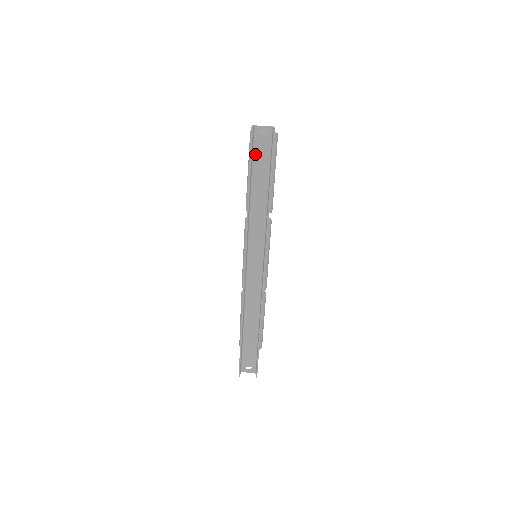
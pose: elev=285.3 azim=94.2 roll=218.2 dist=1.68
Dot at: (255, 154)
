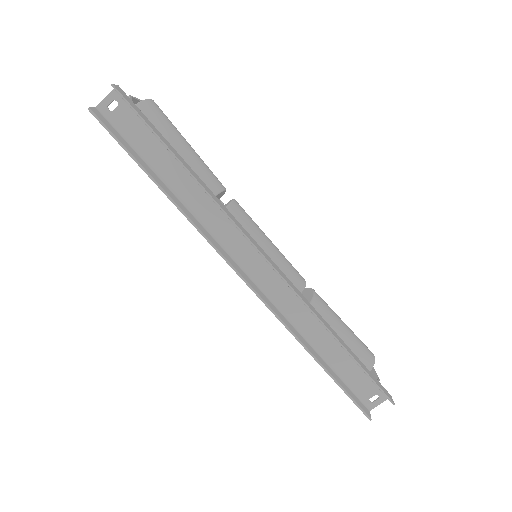
Dot at: (128, 138)
